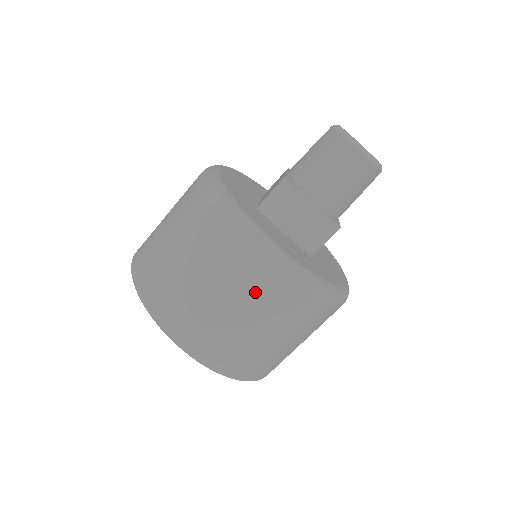
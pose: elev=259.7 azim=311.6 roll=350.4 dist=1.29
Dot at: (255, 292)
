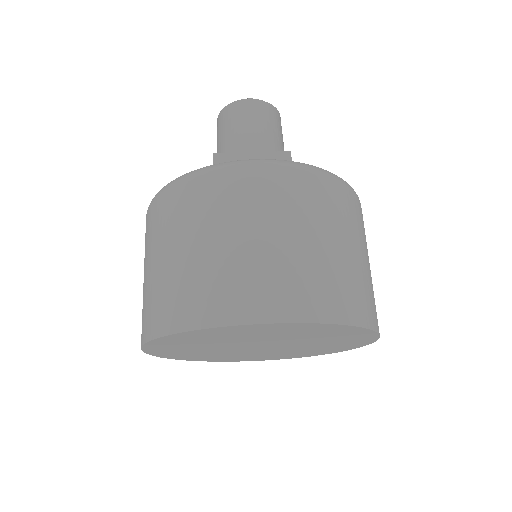
Dot at: (270, 200)
